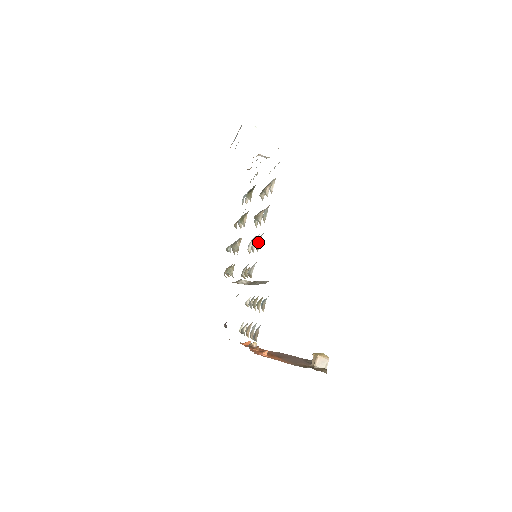
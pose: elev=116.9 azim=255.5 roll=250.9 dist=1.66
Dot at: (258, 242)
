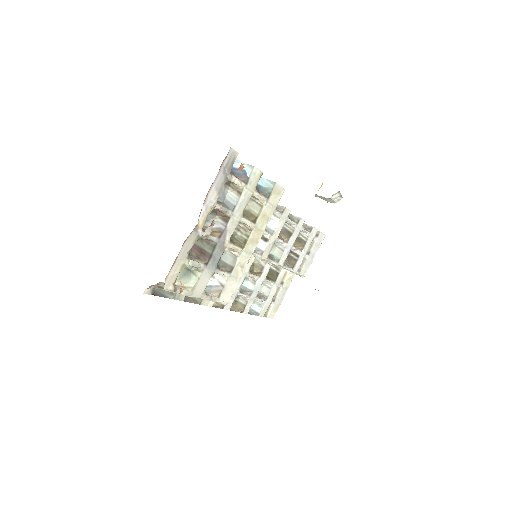
Dot at: (275, 209)
